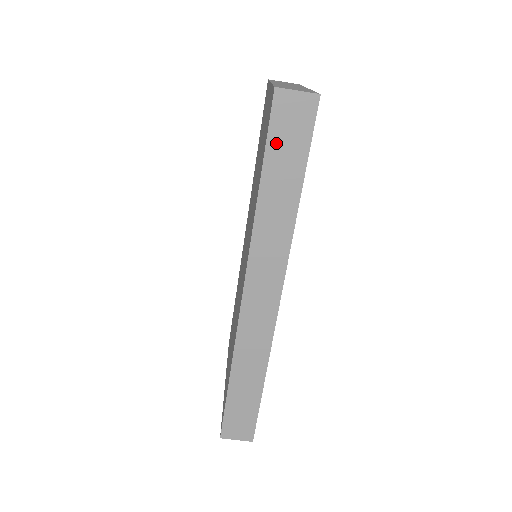
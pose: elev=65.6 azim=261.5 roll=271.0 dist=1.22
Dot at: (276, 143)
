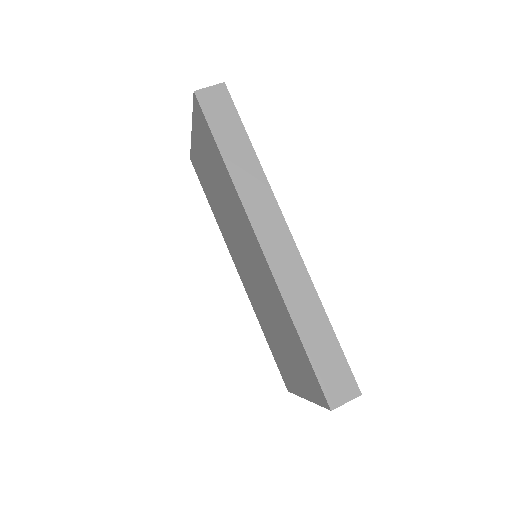
Dot at: (215, 123)
